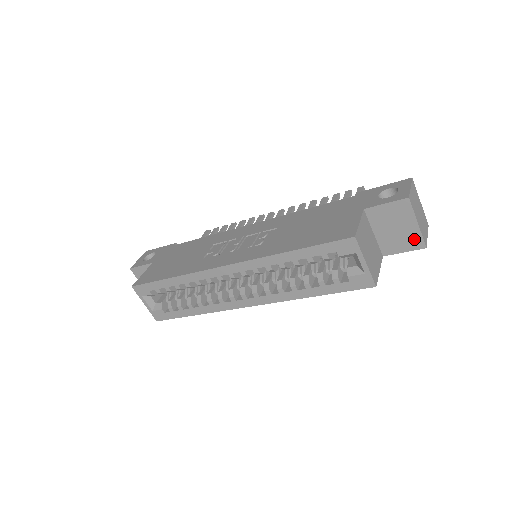
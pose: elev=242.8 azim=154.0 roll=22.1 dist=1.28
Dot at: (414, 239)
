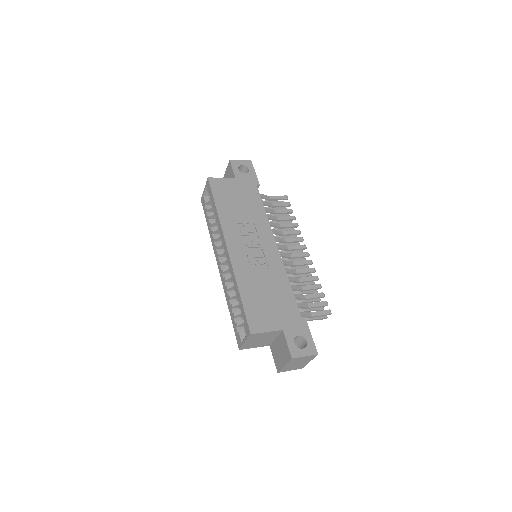
Dot at: (279, 364)
